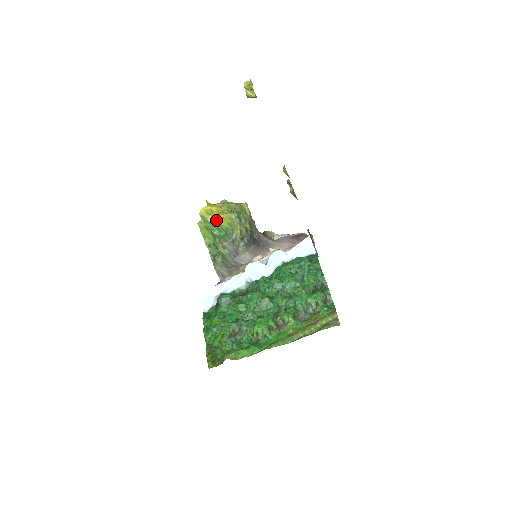
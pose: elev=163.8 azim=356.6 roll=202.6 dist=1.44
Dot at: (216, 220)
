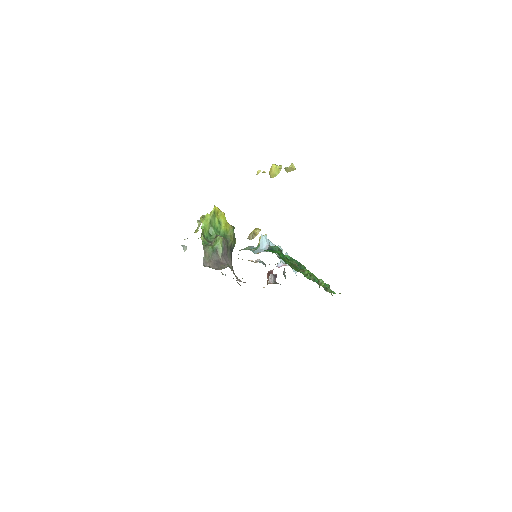
Dot at: (220, 222)
